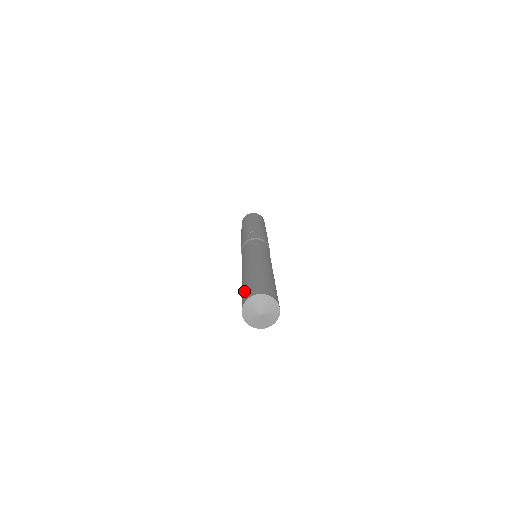
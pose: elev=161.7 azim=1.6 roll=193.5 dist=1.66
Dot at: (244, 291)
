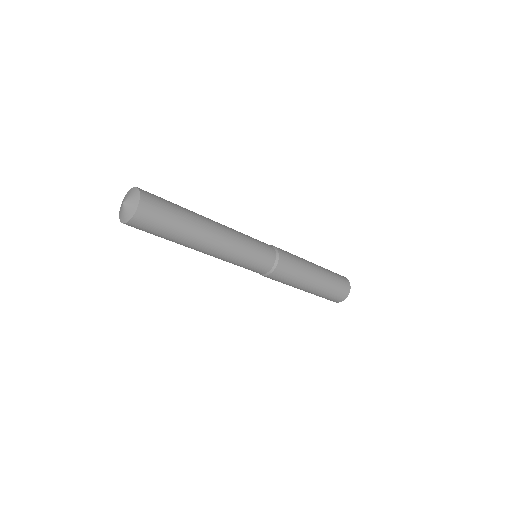
Dot at: occluded
